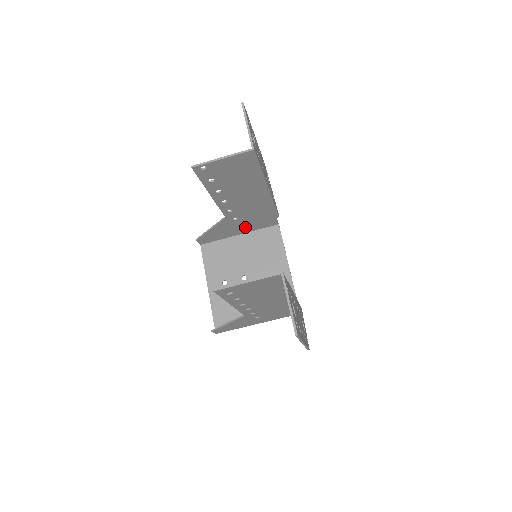
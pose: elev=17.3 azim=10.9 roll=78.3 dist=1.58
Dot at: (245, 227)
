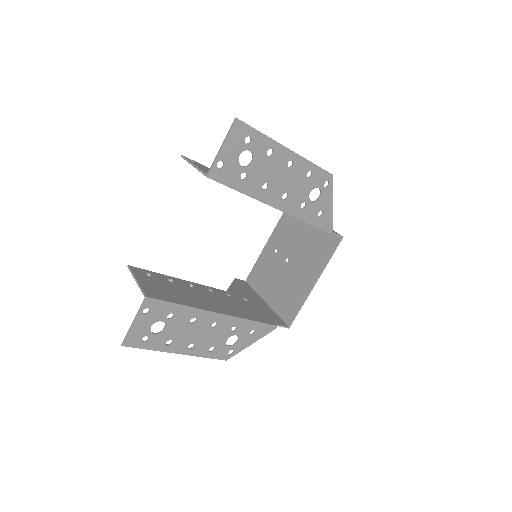
Dot at: occluded
